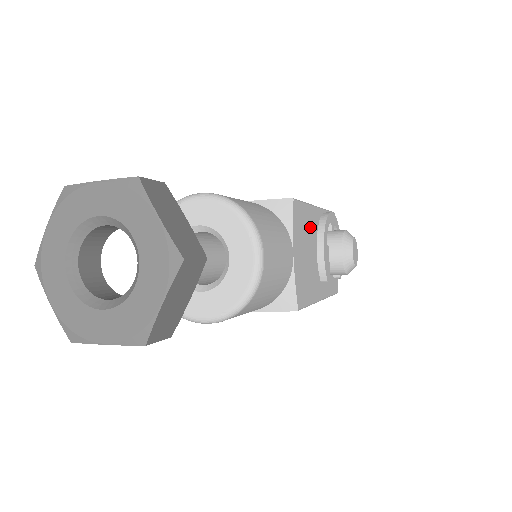
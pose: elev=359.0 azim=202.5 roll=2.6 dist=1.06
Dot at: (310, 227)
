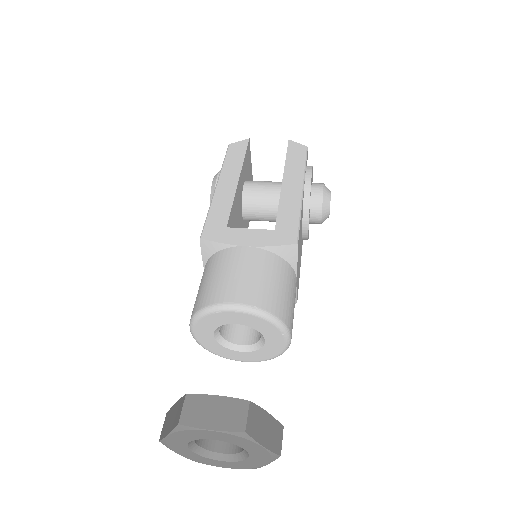
Dot at: occluded
